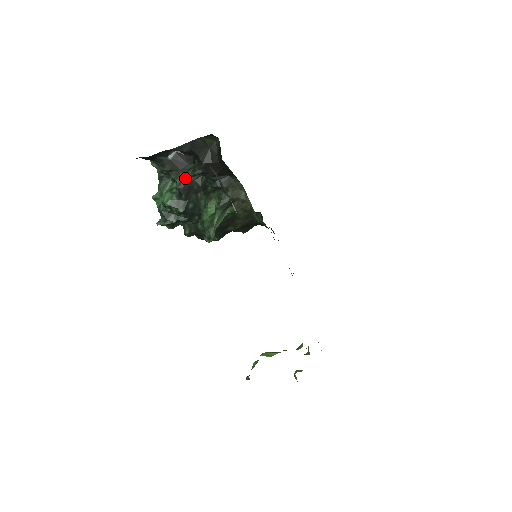
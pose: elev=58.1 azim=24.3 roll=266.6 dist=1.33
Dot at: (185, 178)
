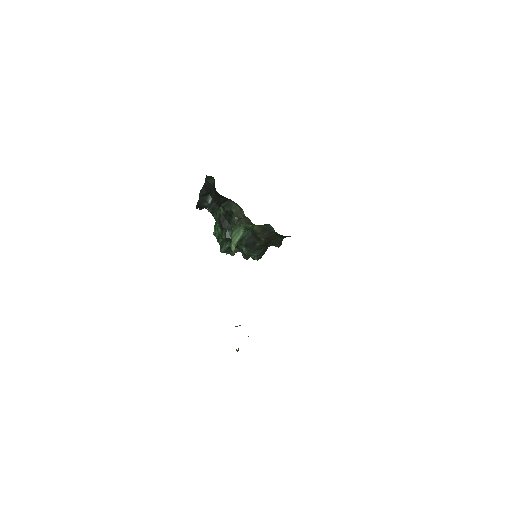
Dot at: (220, 213)
